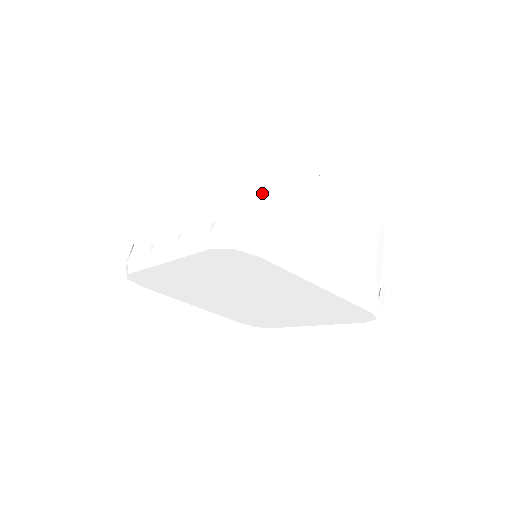
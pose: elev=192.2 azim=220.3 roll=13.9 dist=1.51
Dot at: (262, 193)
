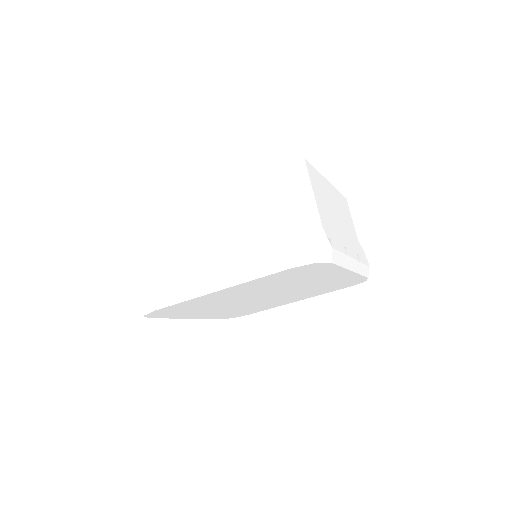
Dot at: (311, 205)
